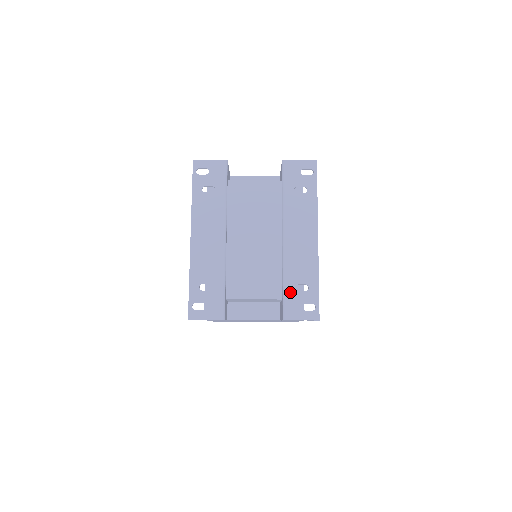
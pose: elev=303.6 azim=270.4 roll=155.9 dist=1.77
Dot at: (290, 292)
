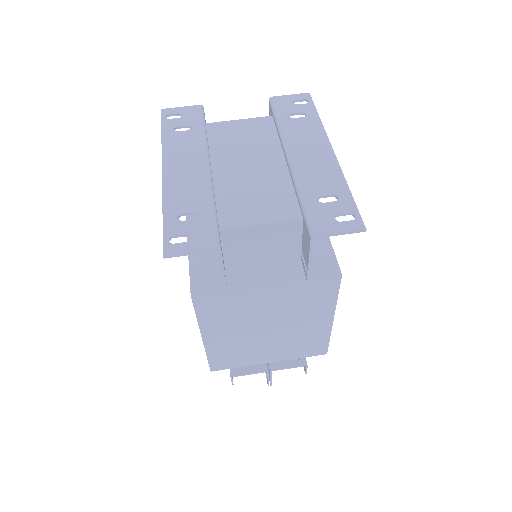
Dot at: (312, 205)
